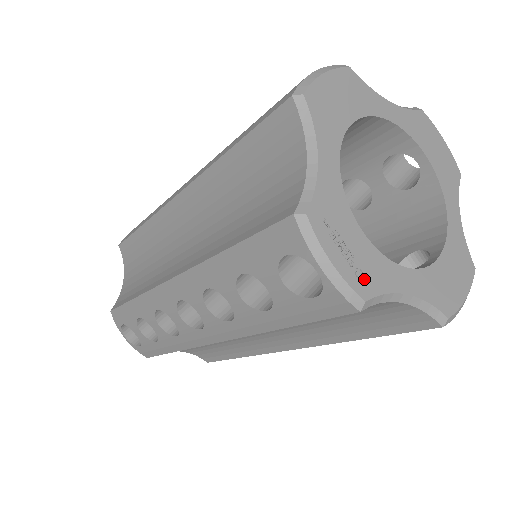
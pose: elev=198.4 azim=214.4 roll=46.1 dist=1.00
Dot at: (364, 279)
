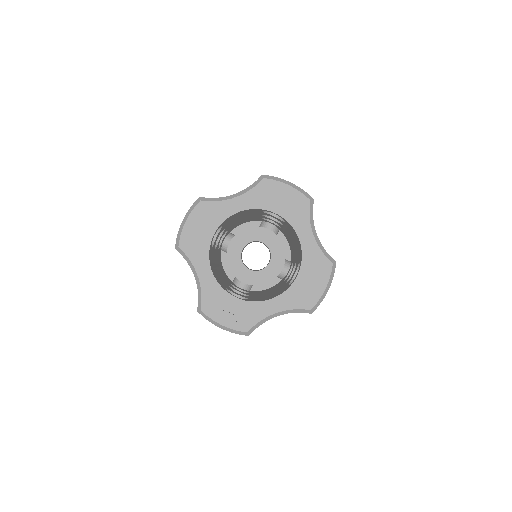
Dot at: (243, 322)
